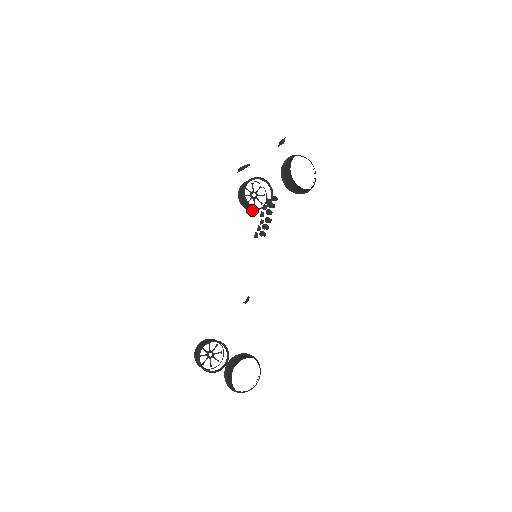
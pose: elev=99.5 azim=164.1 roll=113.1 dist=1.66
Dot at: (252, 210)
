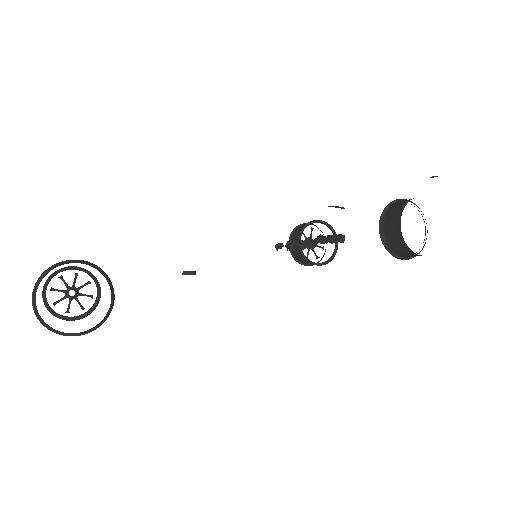
Dot at: (292, 252)
